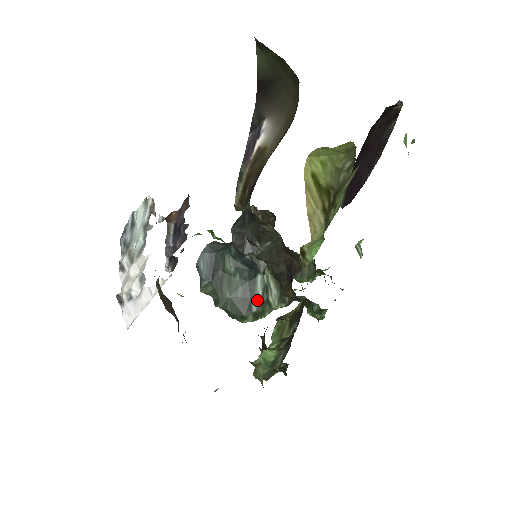
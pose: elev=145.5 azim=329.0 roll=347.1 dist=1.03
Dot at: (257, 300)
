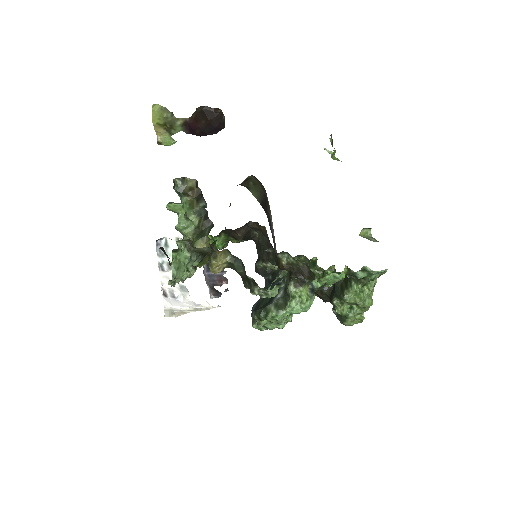
Dot at: (279, 297)
